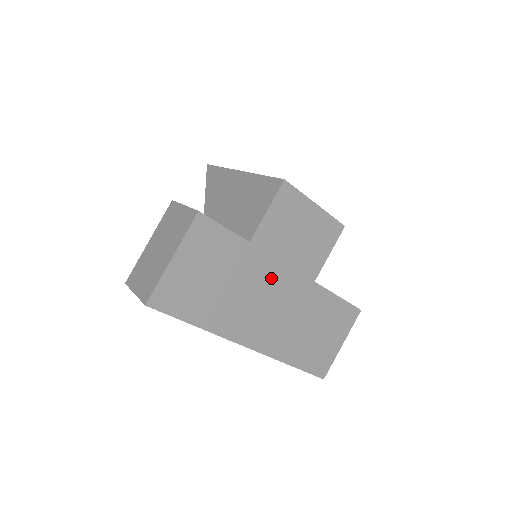
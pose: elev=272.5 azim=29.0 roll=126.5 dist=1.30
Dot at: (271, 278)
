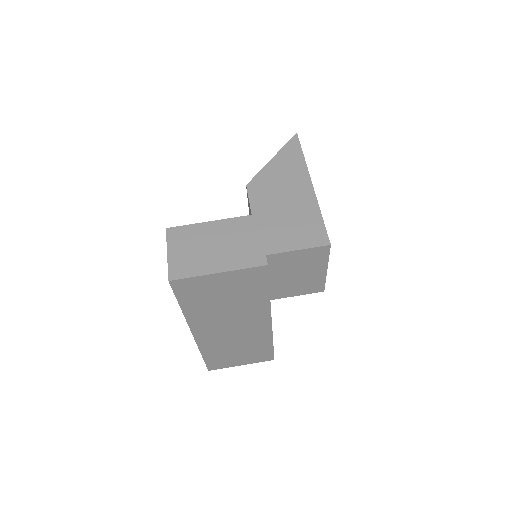
Dot at: (254, 317)
